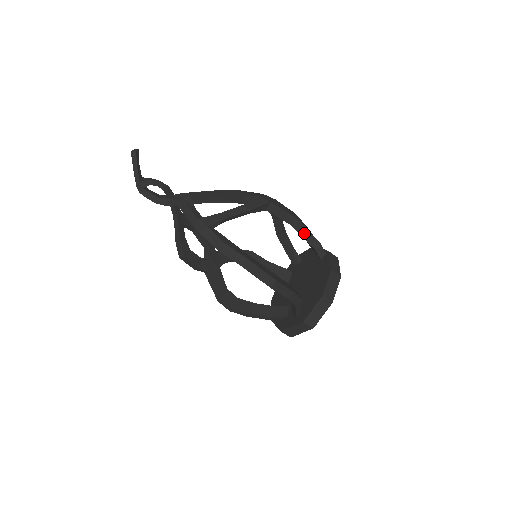
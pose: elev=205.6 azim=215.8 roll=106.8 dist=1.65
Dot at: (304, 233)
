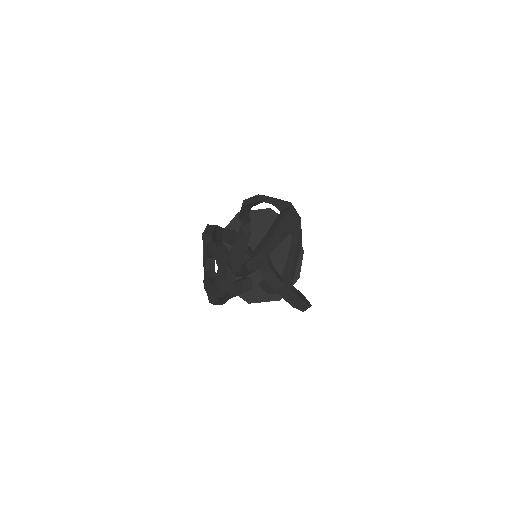
Dot at: occluded
